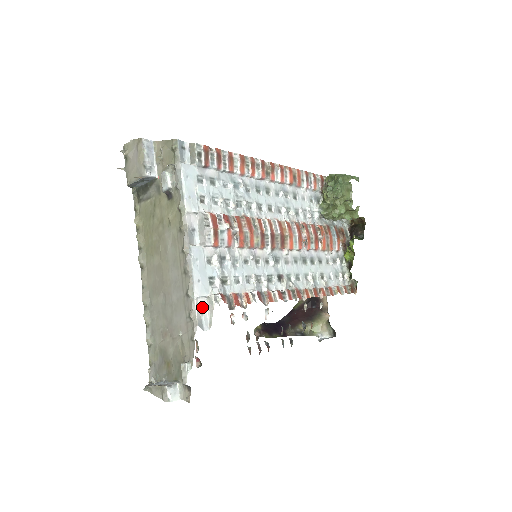
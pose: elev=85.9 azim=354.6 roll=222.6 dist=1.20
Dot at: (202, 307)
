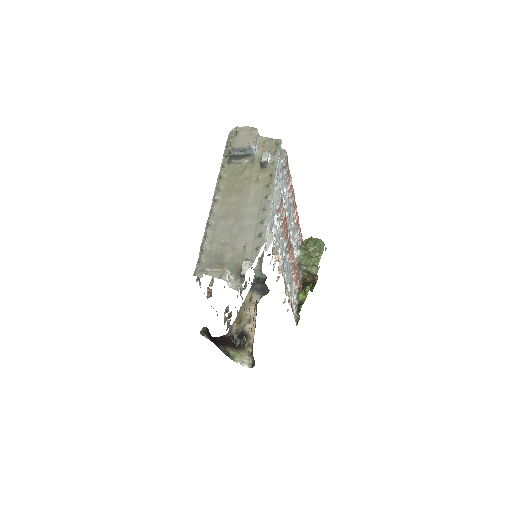
Dot at: occluded
